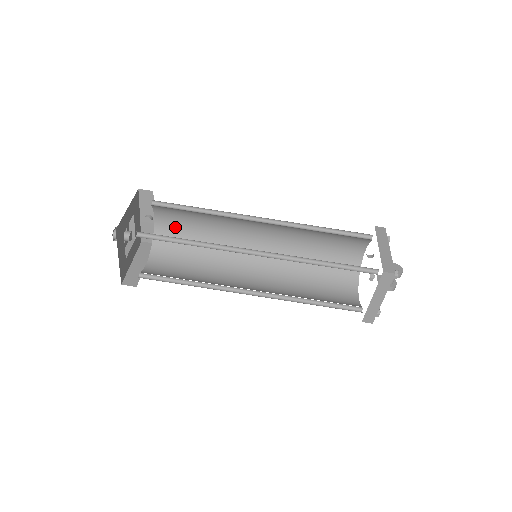
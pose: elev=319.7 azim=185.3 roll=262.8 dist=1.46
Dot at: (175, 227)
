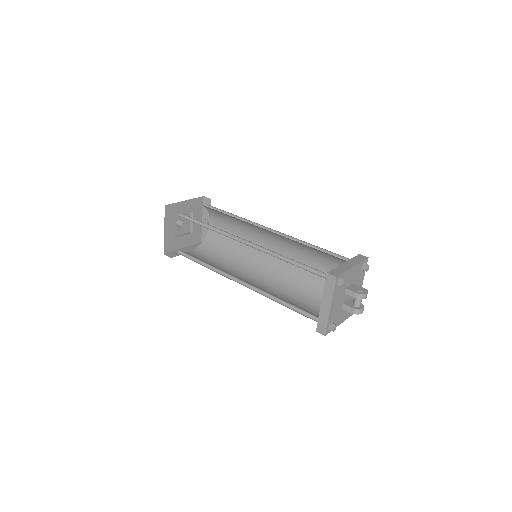
Dot at: occluded
